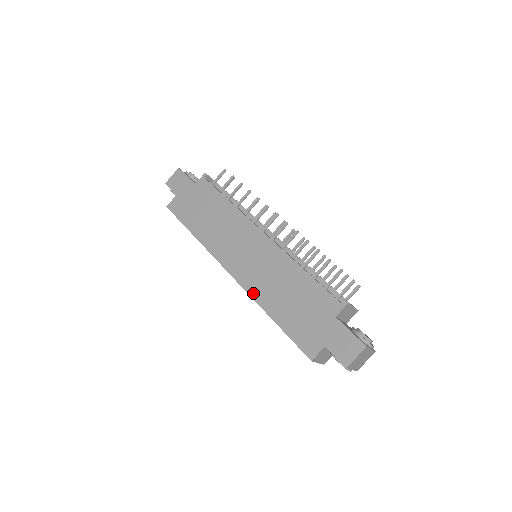
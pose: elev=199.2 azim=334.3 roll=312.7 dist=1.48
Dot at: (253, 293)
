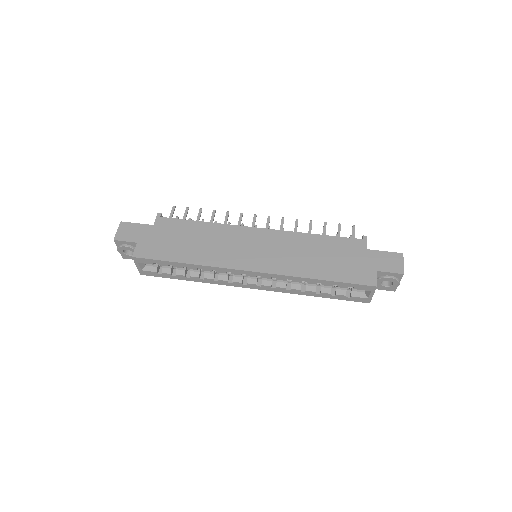
Dot at: (288, 272)
